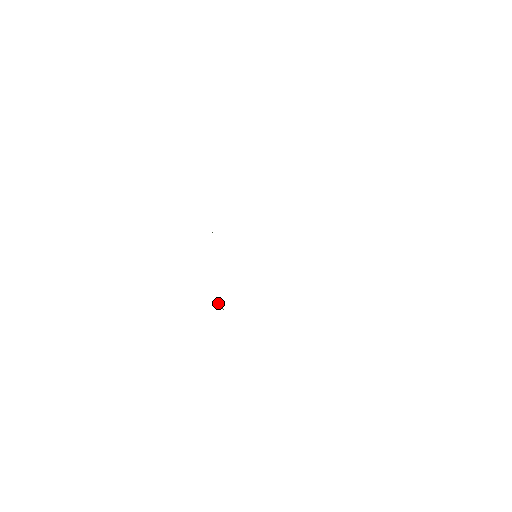
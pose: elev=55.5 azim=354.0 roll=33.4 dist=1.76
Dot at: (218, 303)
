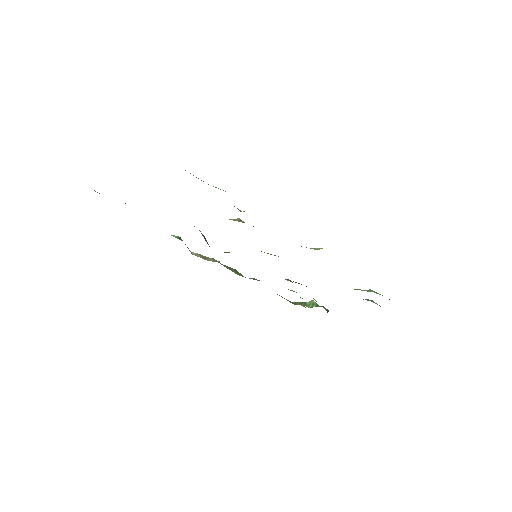
Dot at: (306, 302)
